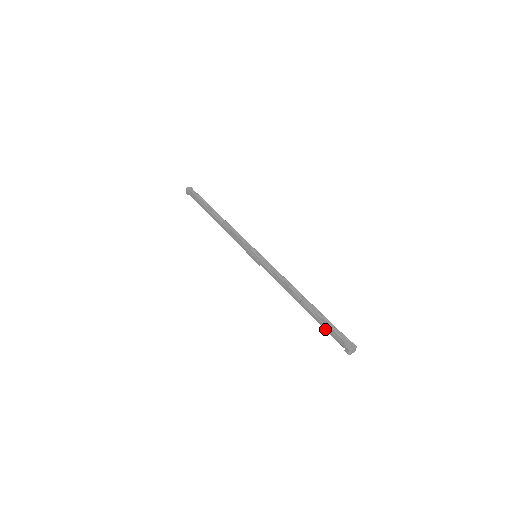
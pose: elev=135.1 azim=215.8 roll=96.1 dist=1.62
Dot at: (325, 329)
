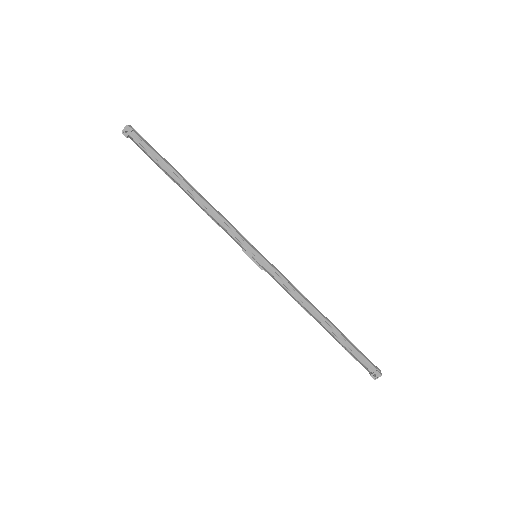
Dot at: (349, 351)
